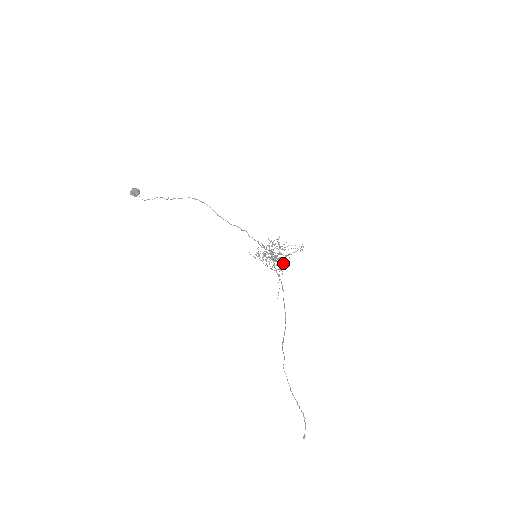
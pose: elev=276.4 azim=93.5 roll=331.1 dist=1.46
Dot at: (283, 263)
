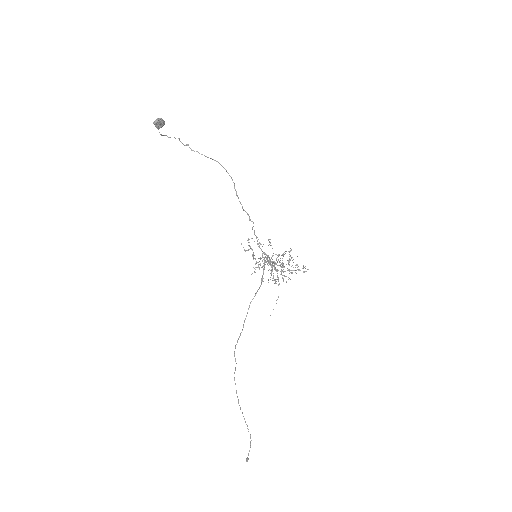
Dot at: occluded
